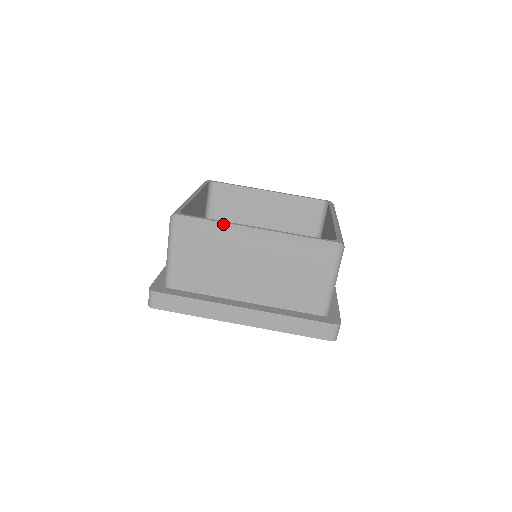
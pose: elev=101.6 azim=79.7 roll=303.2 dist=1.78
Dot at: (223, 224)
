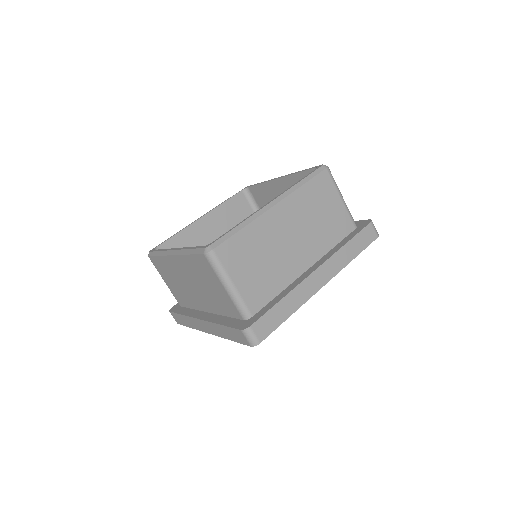
Dot at: (247, 221)
